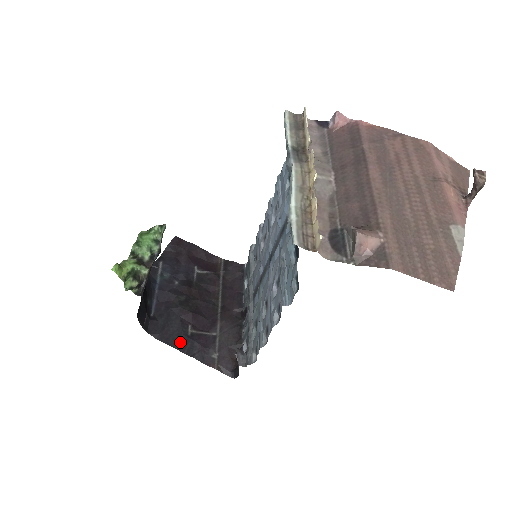
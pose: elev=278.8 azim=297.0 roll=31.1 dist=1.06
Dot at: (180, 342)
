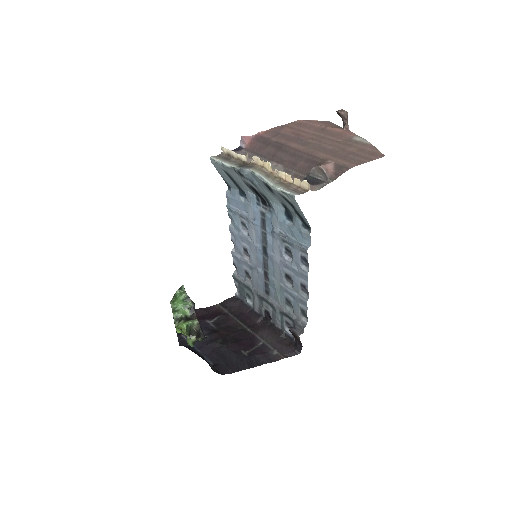
Dot at: (247, 363)
